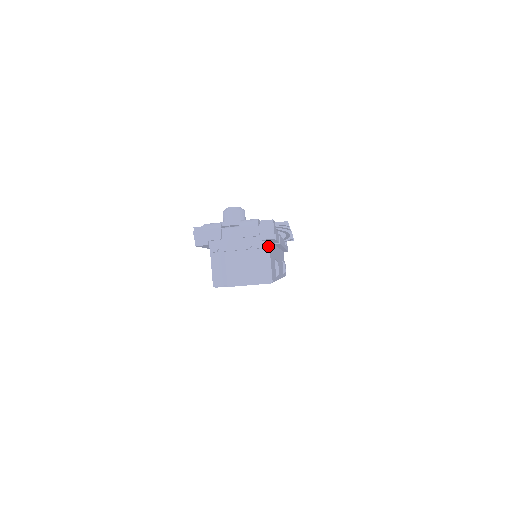
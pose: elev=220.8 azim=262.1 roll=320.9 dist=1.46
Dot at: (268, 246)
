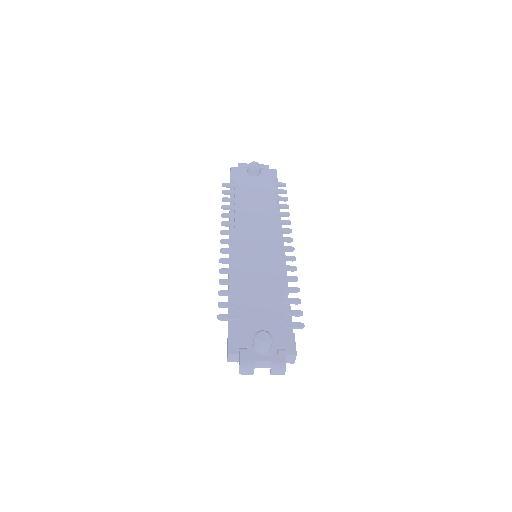
Dot at: occluded
